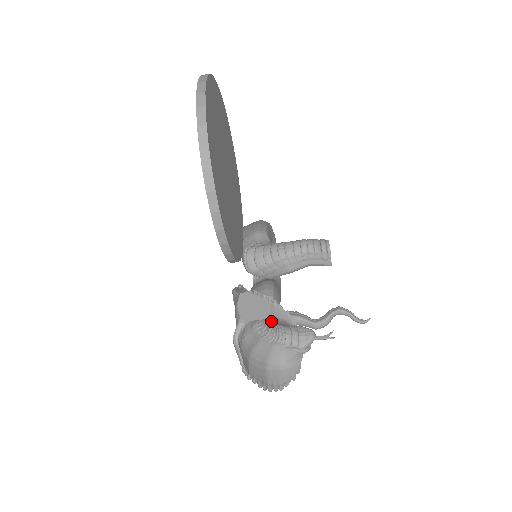
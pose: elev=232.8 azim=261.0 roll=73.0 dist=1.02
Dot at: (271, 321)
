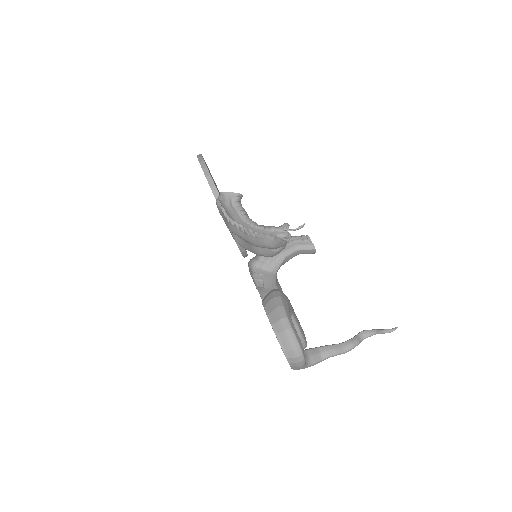
Dot at: occluded
